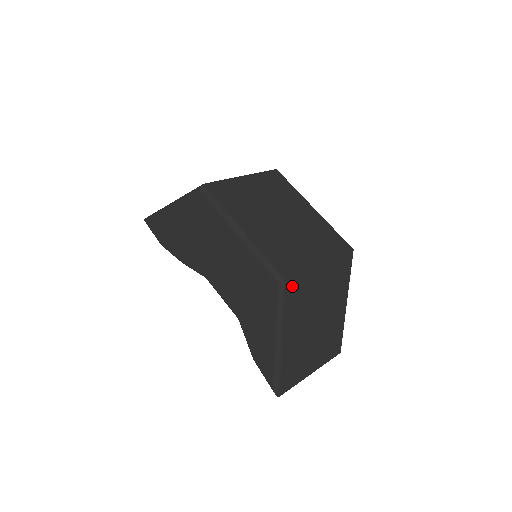
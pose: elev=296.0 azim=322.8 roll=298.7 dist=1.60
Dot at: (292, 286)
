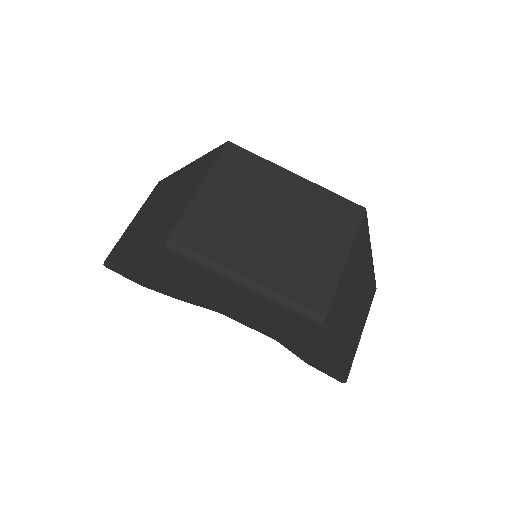
Dot at: (331, 313)
